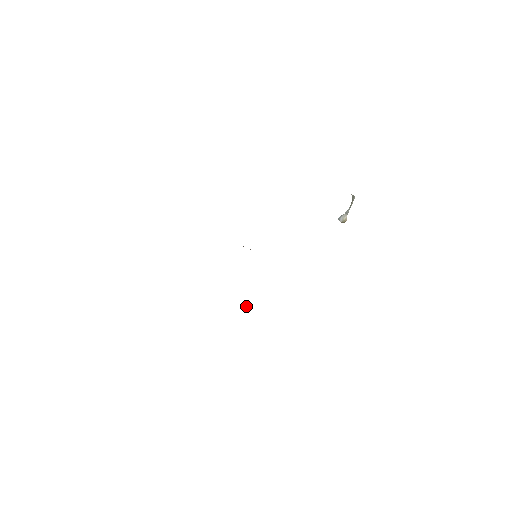
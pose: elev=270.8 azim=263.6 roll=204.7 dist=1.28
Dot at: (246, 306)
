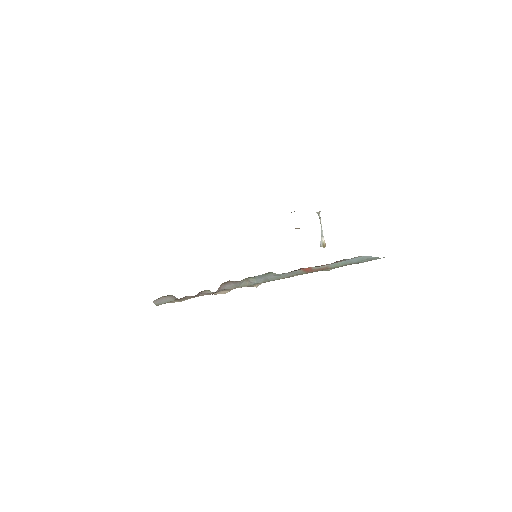
Dot at: (251, 278)
